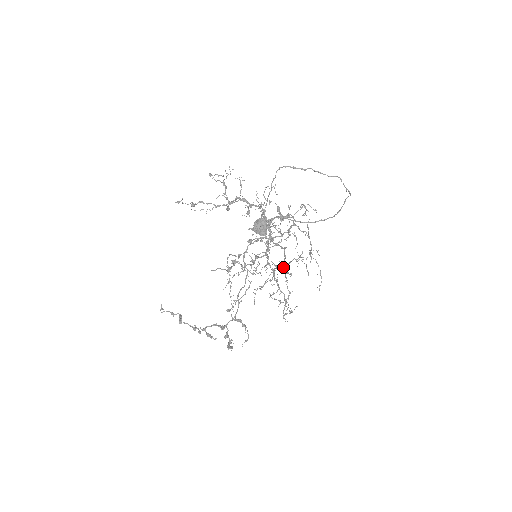
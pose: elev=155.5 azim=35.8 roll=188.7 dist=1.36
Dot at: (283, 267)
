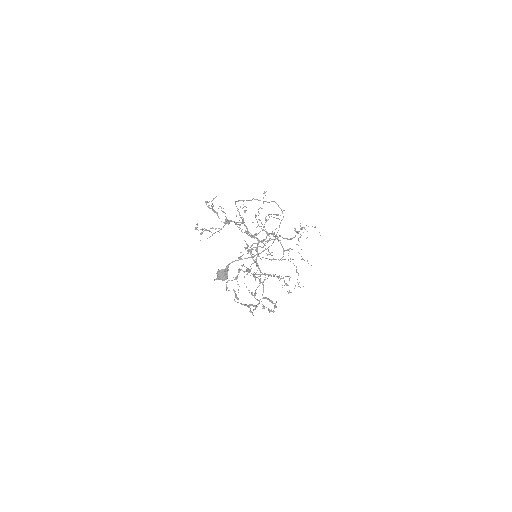
Dot at: occluded
